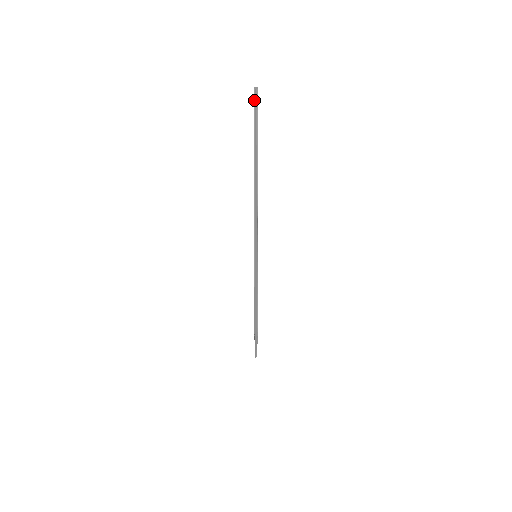
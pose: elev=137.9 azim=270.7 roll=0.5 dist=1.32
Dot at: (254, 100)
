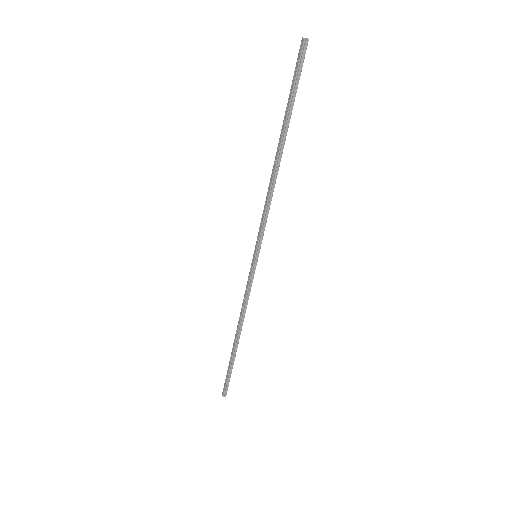
Dot at: (302, 52)
